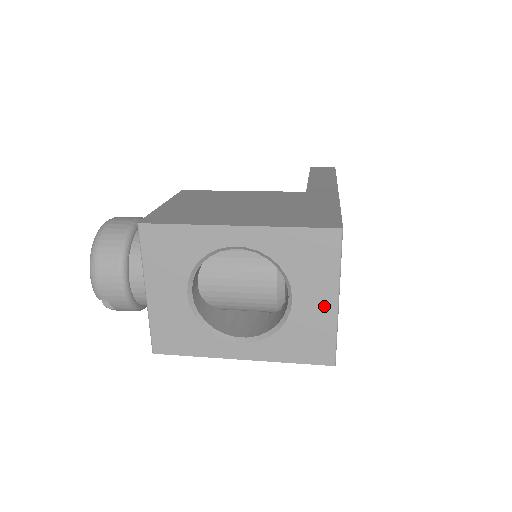
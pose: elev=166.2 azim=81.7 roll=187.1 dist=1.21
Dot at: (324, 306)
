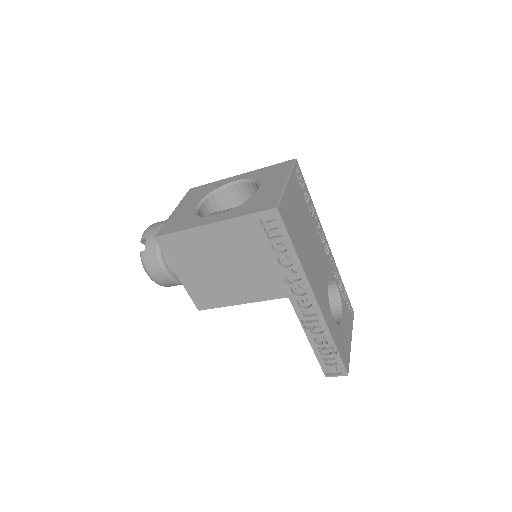
Dot at: (277, 185)
